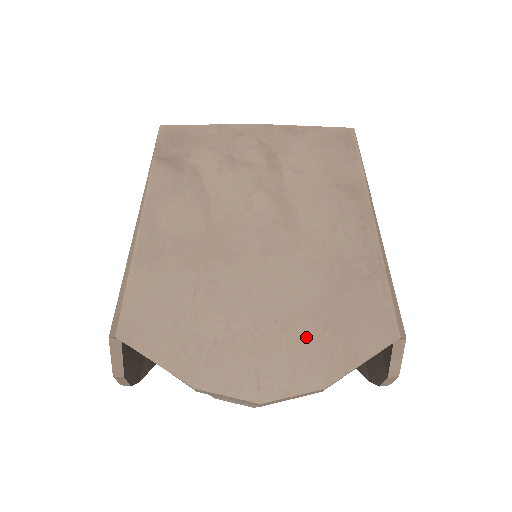
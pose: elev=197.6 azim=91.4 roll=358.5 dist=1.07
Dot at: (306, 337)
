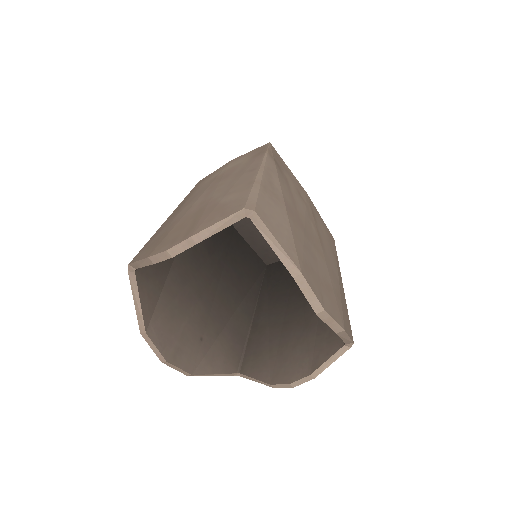
Dot at: (335, 301)
